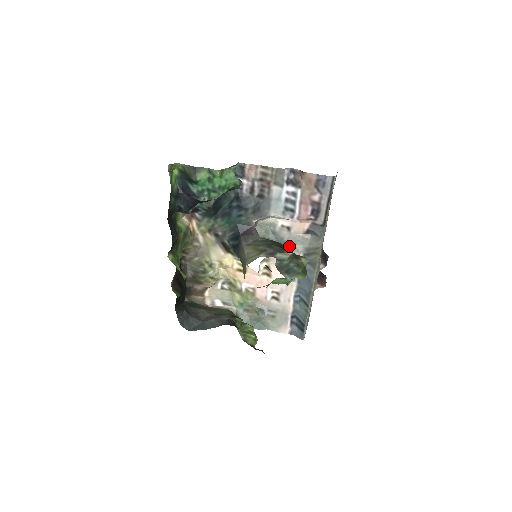
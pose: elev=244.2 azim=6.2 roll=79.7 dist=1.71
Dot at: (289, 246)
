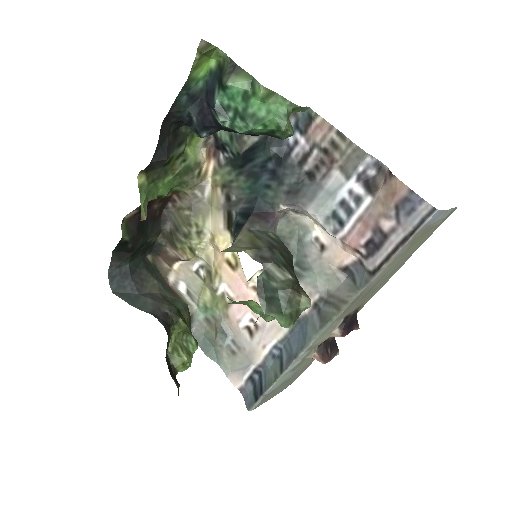
Dot at: (308, 273)
